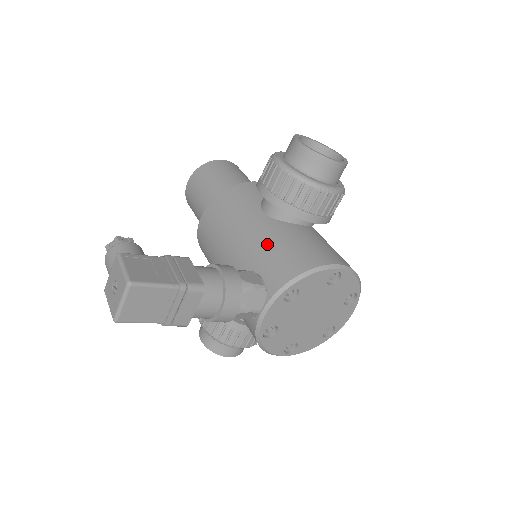
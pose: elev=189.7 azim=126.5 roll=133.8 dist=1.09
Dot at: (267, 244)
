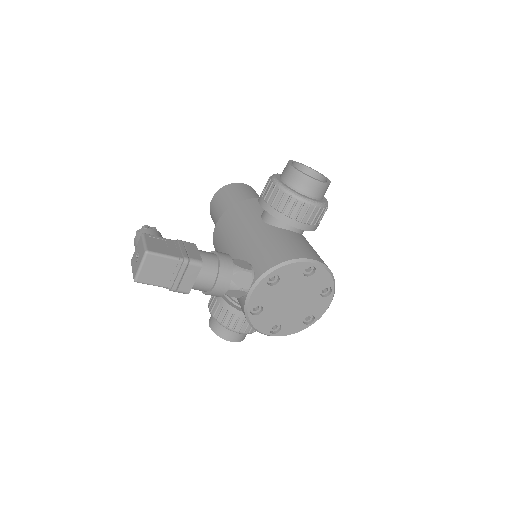
Dot at: (260, 242)
